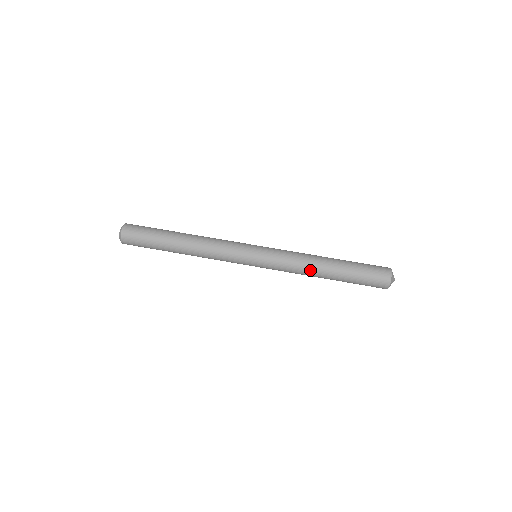
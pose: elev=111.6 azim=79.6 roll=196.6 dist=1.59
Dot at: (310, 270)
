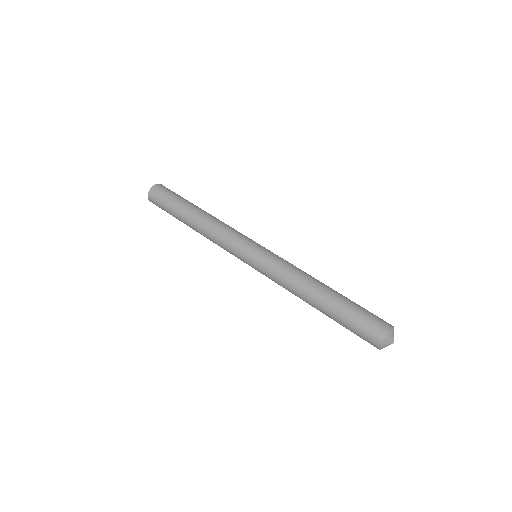
Dot at: (298, 296)
